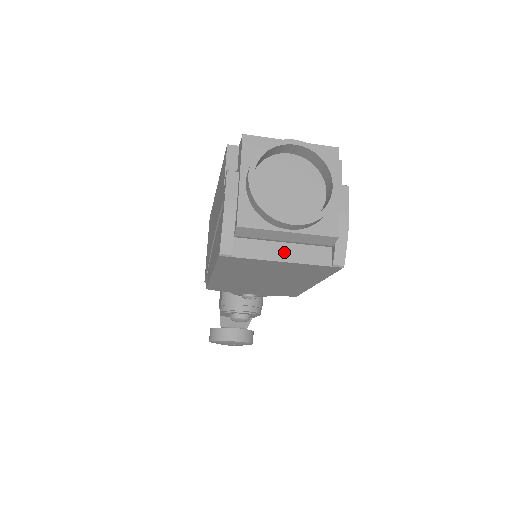
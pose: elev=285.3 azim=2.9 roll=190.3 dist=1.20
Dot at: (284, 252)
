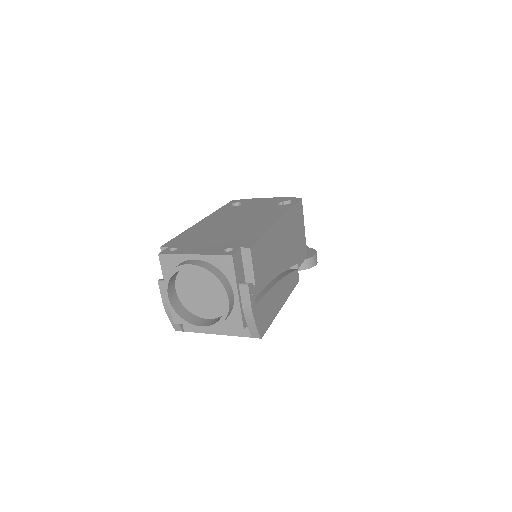
Dot at: (217, 328)
